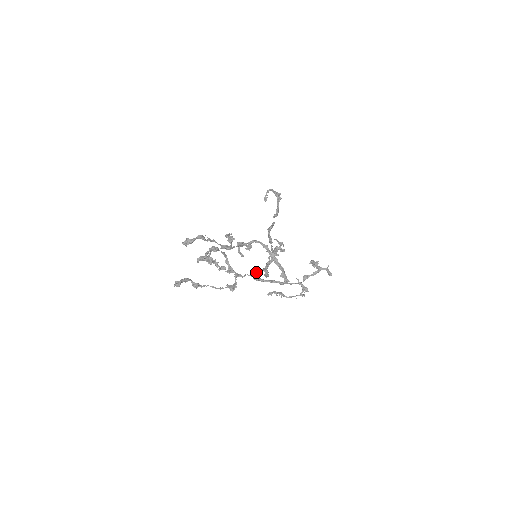
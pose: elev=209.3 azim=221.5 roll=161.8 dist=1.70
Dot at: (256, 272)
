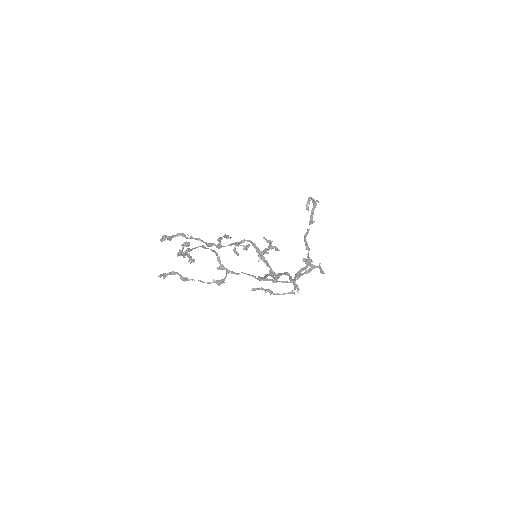
Dot at: occluded
